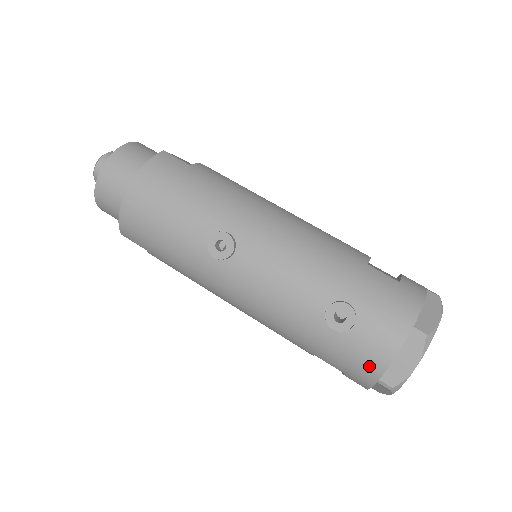
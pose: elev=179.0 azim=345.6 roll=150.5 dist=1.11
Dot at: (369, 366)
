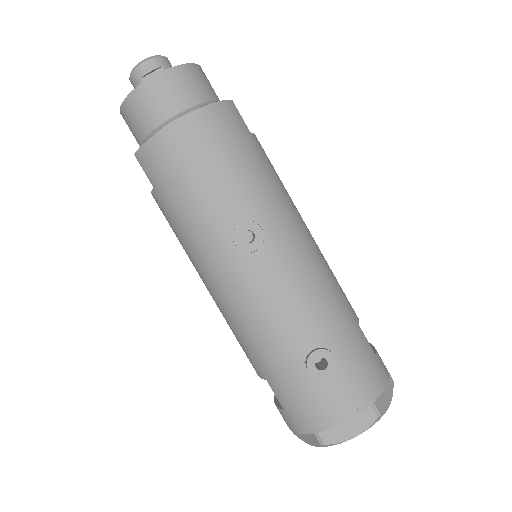
Dot at: (318, 418)
